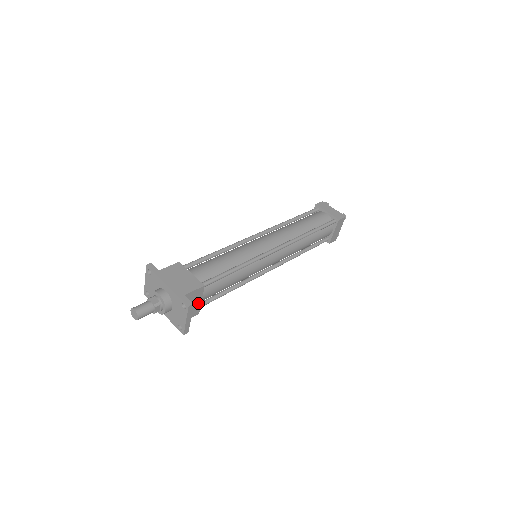
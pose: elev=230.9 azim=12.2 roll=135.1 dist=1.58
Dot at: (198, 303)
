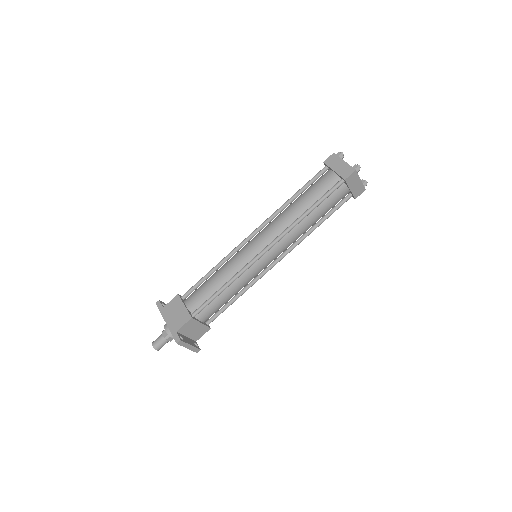
Dot at: (200, 326)
